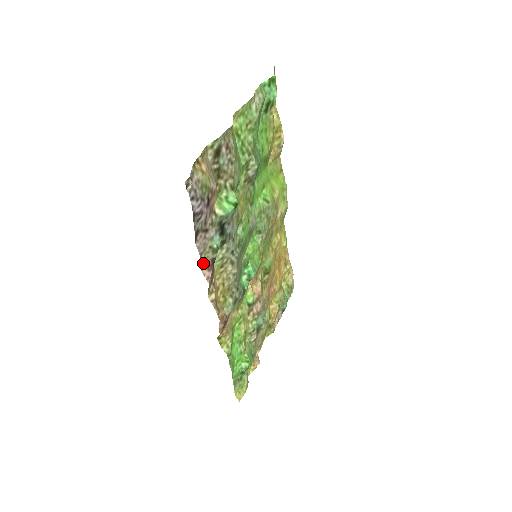
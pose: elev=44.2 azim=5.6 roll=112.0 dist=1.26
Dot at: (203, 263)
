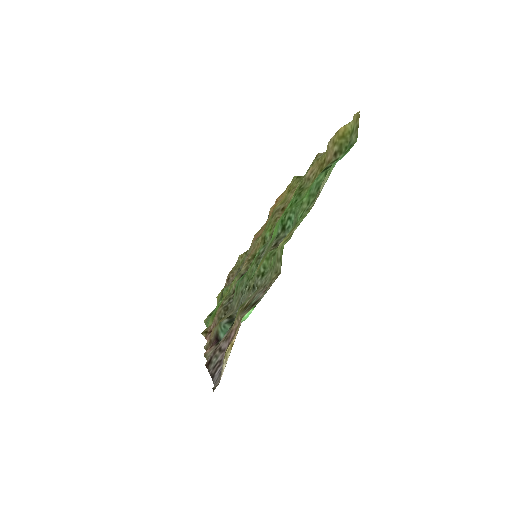
Dot at: (207, 353)
